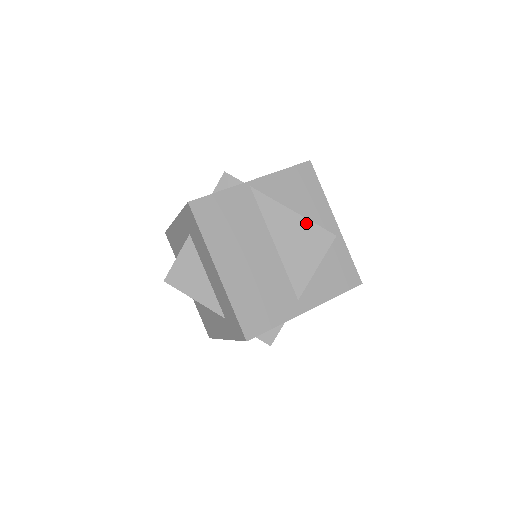
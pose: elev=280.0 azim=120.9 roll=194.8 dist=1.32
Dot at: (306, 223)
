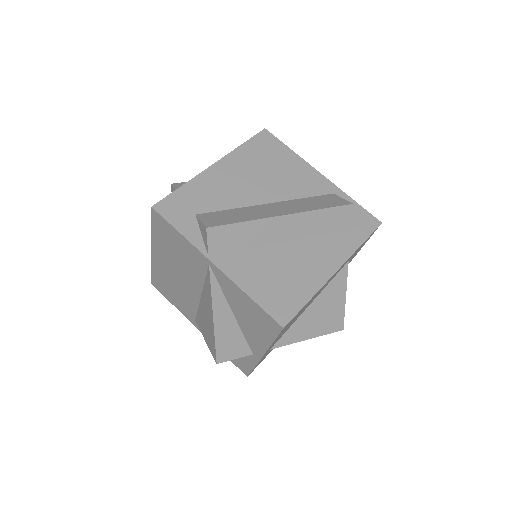
Dot at: (213, 331)
